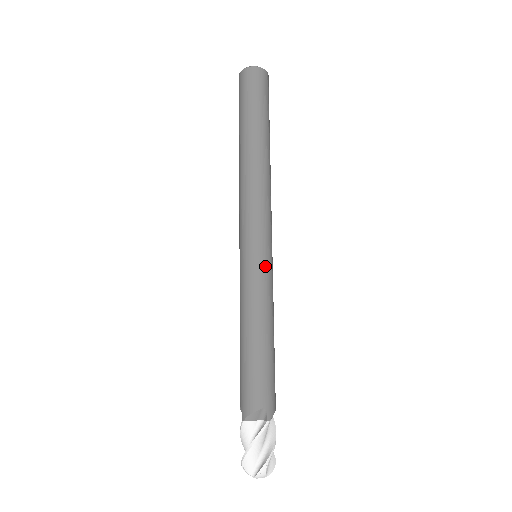
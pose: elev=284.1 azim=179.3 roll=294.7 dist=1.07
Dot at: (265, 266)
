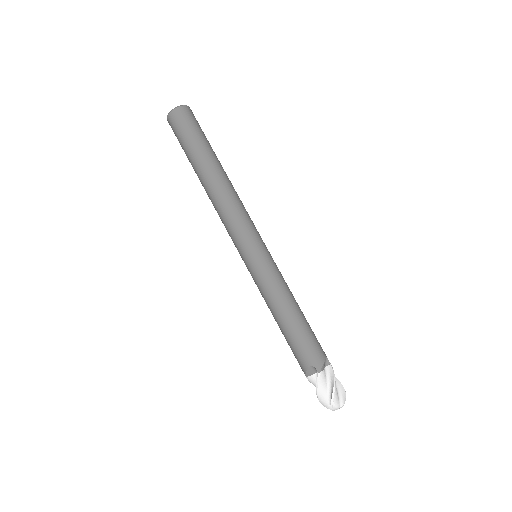
Dot at: (260, 265)
